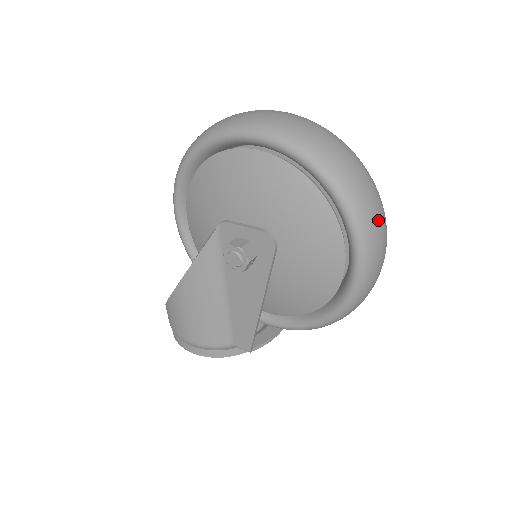
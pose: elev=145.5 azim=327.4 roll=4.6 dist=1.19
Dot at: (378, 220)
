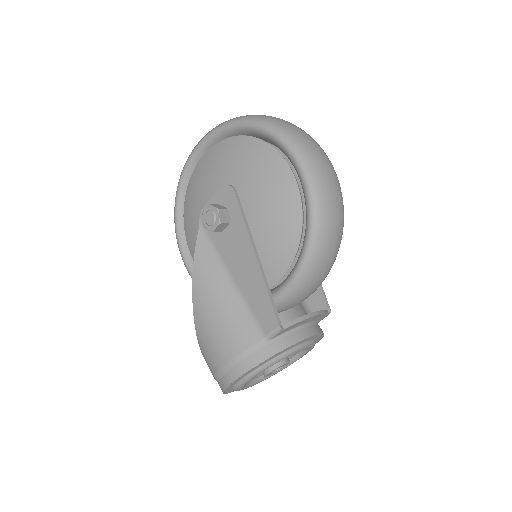
Dot at: (292, 126)
